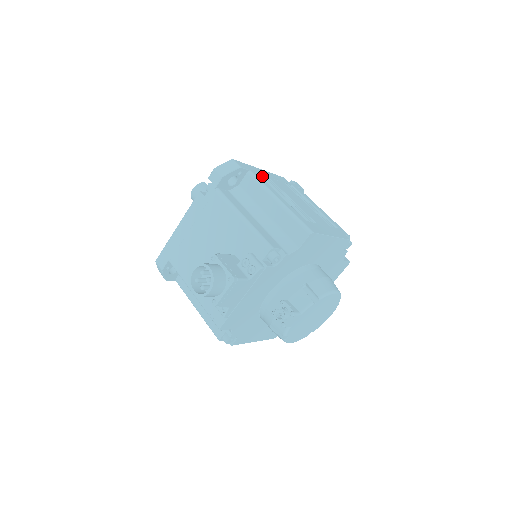
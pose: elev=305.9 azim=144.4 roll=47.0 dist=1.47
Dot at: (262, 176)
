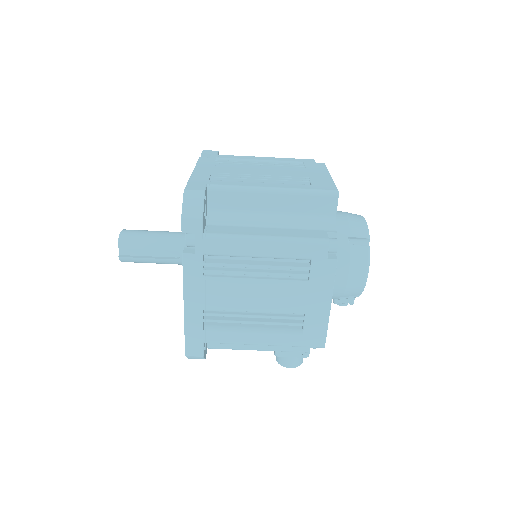
Dot at: (206, 322)
